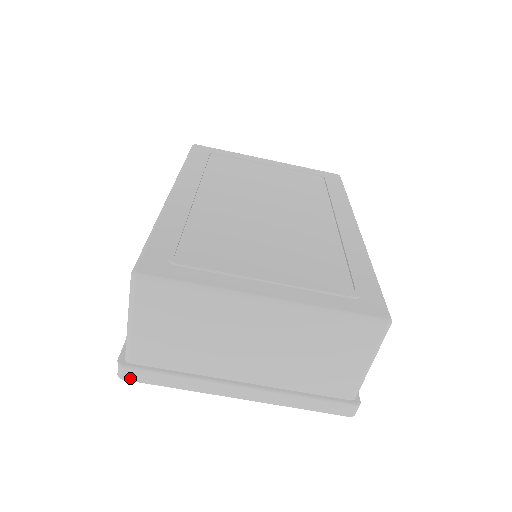
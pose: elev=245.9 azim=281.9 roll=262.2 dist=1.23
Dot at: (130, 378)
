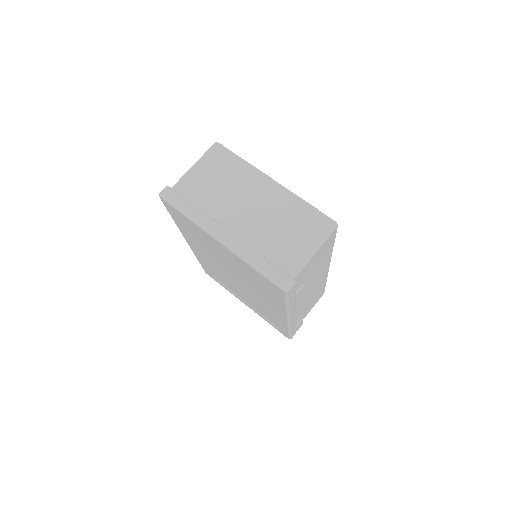
Dot at: (166, 196)
